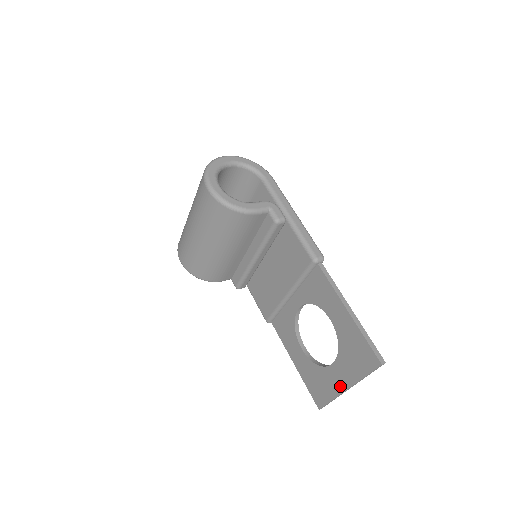
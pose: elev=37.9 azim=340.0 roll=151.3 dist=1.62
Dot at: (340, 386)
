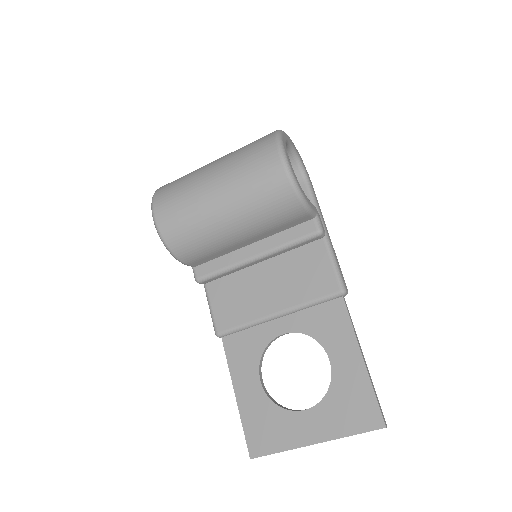
Dot at: (305, 438)
